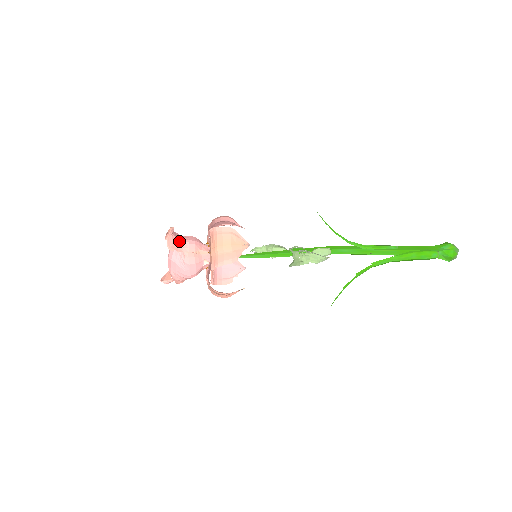
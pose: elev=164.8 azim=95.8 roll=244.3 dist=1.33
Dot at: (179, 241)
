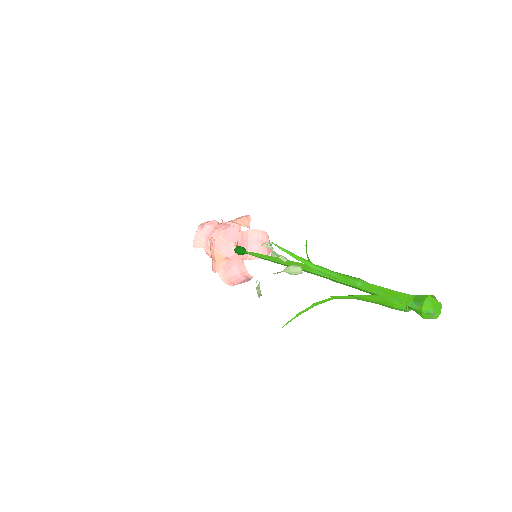
Dot at: (203, 238)
